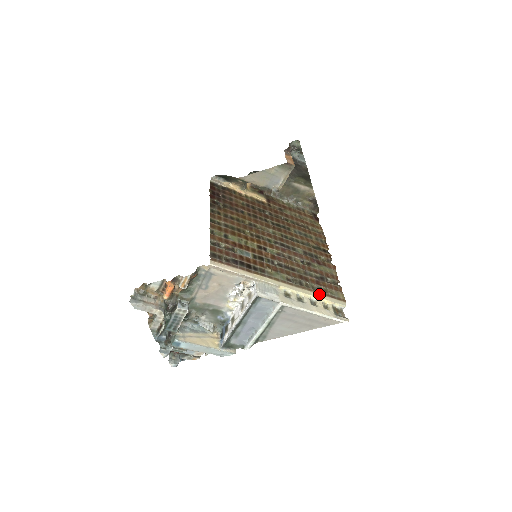
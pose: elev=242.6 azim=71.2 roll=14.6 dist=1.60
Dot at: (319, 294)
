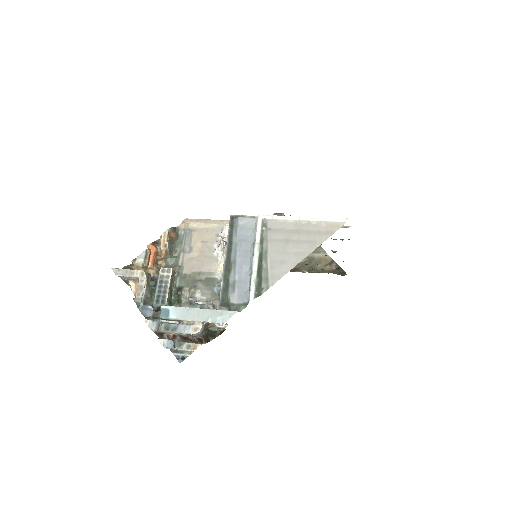
Dot at: occluded
